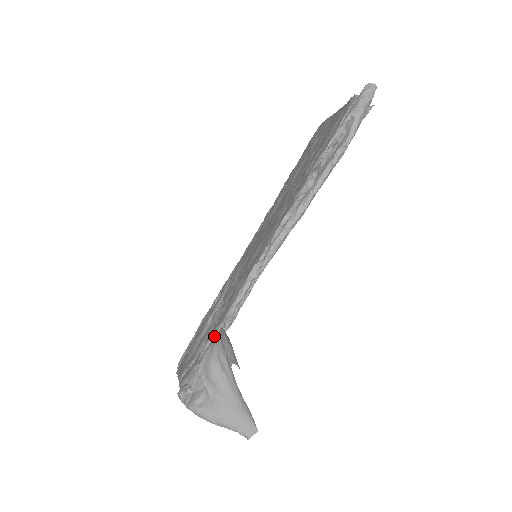
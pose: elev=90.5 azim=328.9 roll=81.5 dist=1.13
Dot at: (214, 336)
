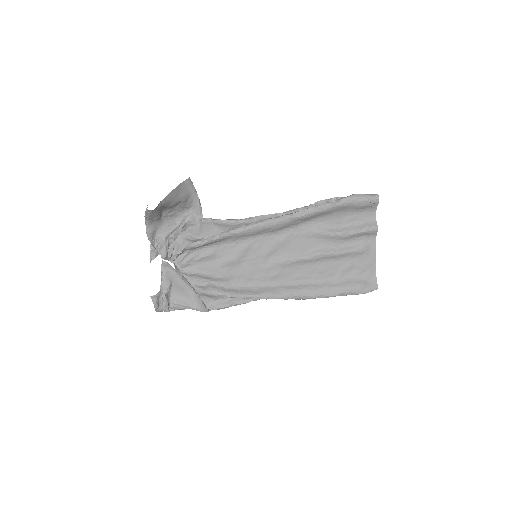
Dot at: (194, 223)
